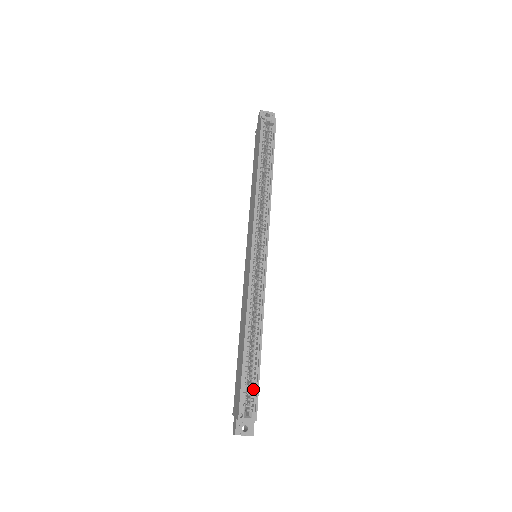
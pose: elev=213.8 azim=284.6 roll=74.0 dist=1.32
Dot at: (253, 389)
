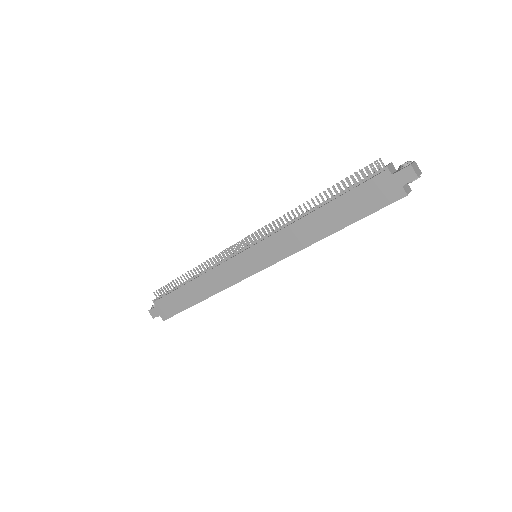
Dot at: occluded
